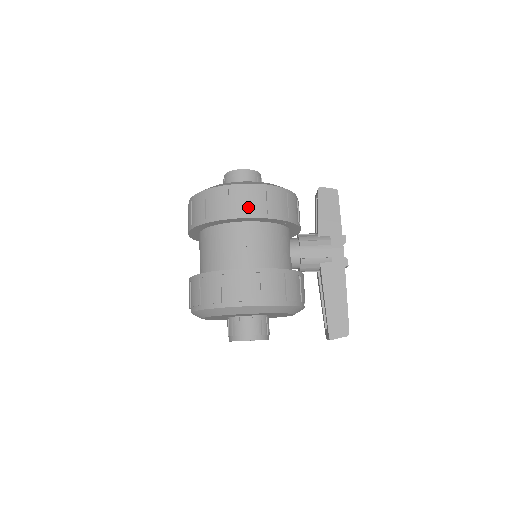
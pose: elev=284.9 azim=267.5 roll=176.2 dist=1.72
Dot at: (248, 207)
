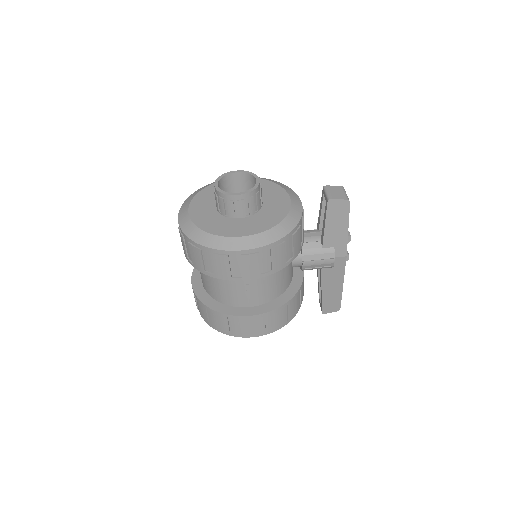
Dot at: (251, 271)
